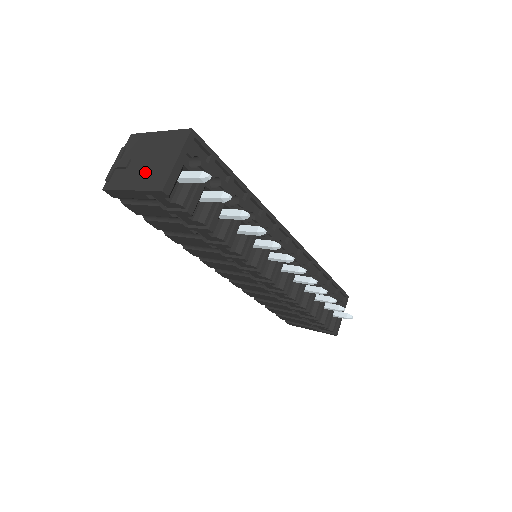
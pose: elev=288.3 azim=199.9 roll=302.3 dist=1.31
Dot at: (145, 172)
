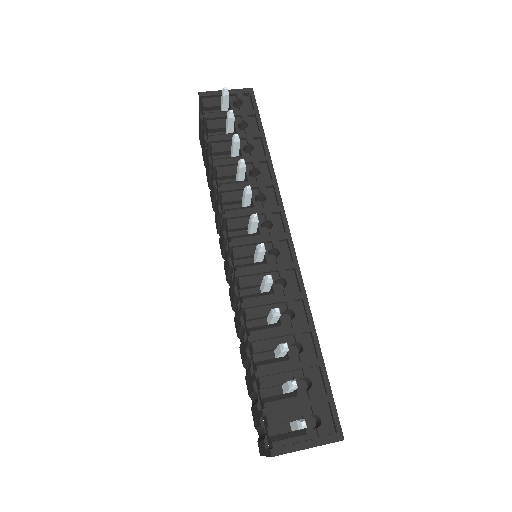
Dot at: occluded
